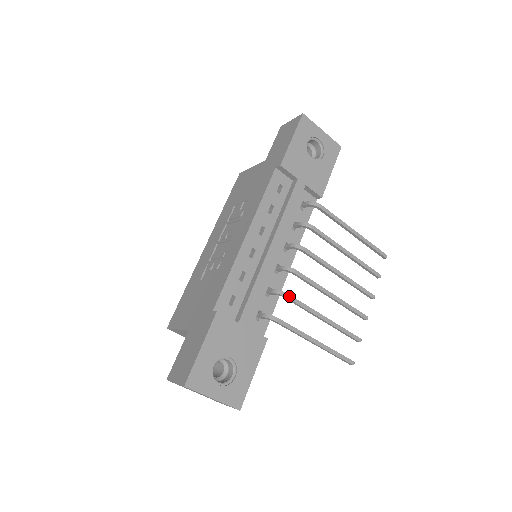
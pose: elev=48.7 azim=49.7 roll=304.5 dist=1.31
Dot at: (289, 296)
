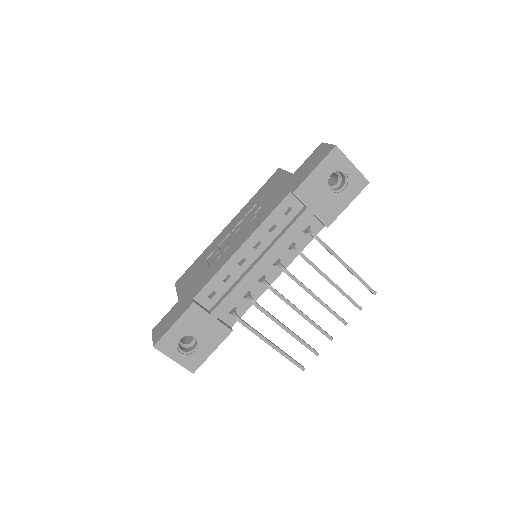
Dot at: (259, 307)
